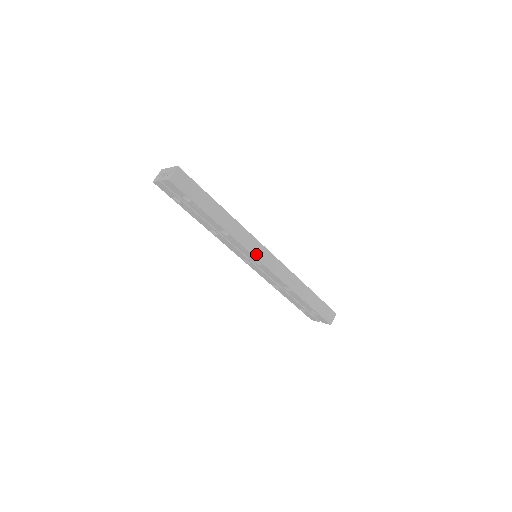
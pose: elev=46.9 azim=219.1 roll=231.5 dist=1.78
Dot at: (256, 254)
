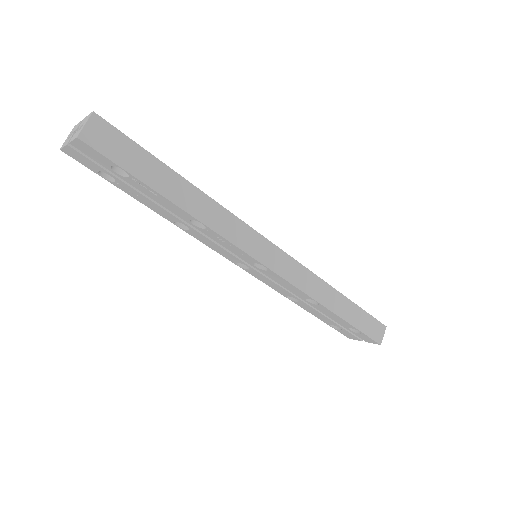
Dot at: (255, 253)
